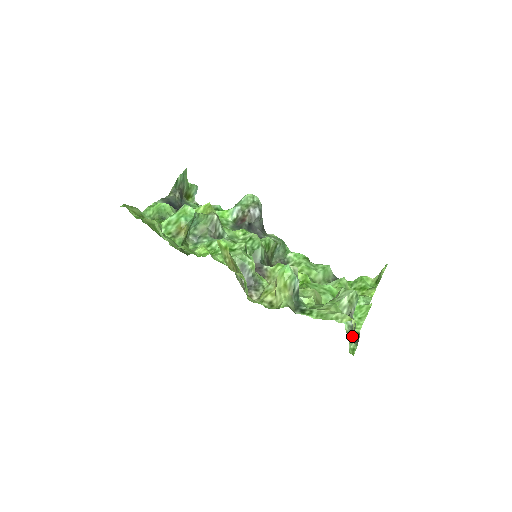
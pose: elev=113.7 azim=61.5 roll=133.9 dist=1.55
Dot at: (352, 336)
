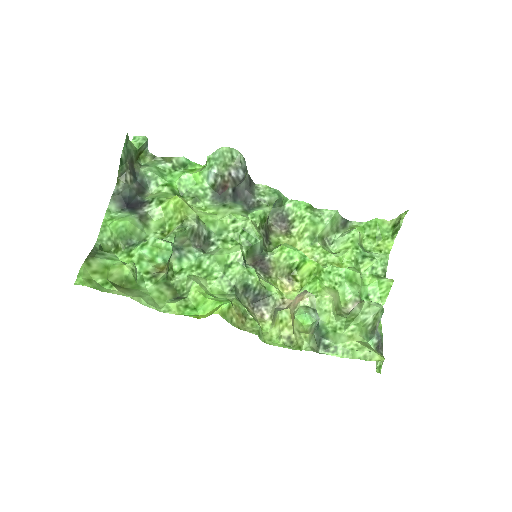
Dot at: (377, 350)
